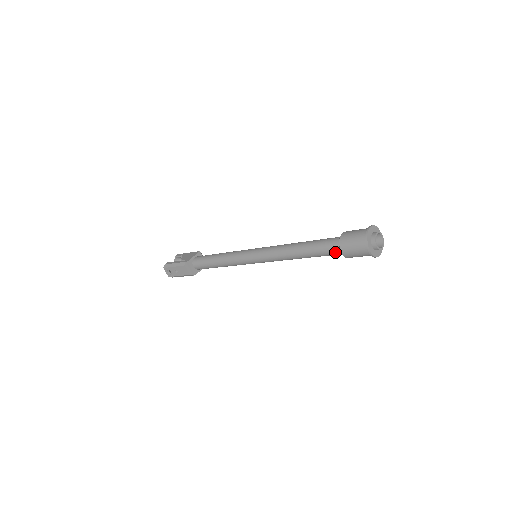
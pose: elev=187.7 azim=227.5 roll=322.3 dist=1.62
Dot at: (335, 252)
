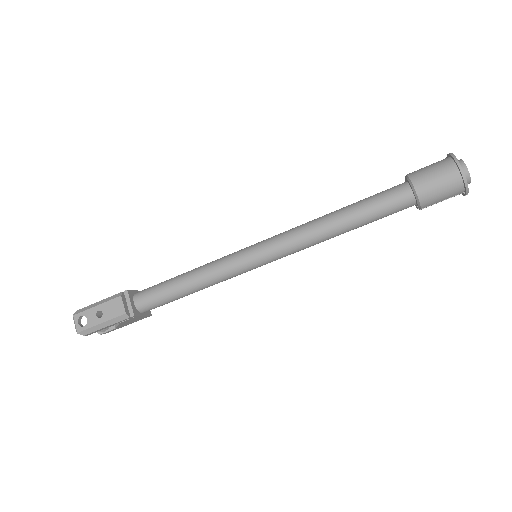
Dot at: (400, 198)
